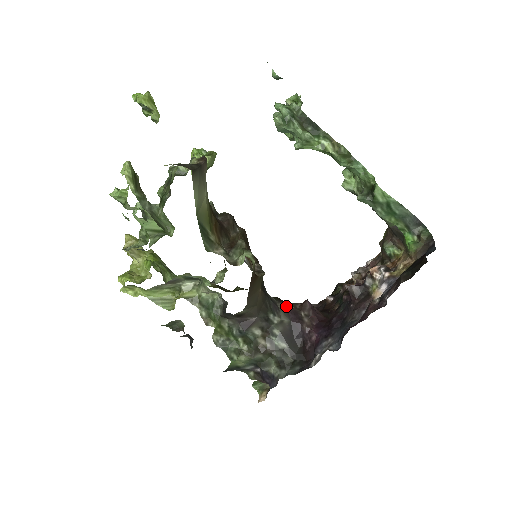
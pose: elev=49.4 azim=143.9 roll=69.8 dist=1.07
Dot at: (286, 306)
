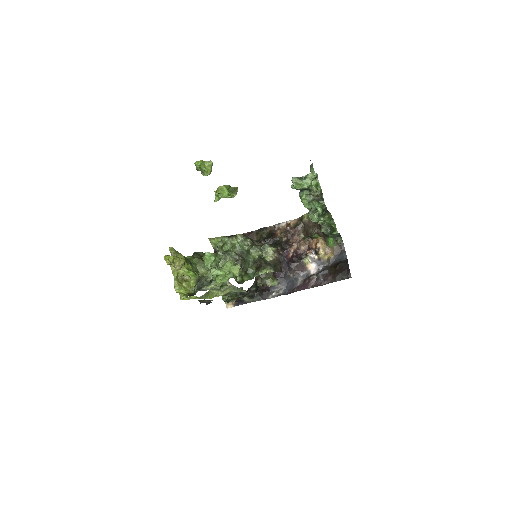
Dot at: occluded
